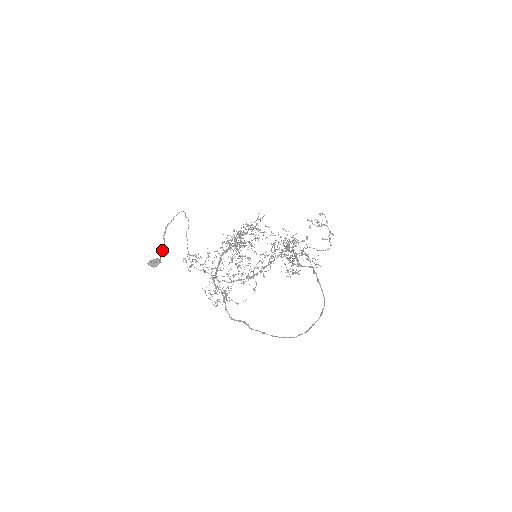
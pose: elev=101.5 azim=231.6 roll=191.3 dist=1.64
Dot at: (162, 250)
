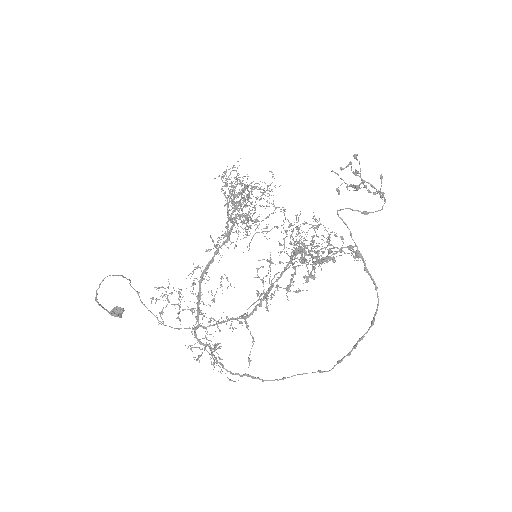
Dot at: (112, 312)
